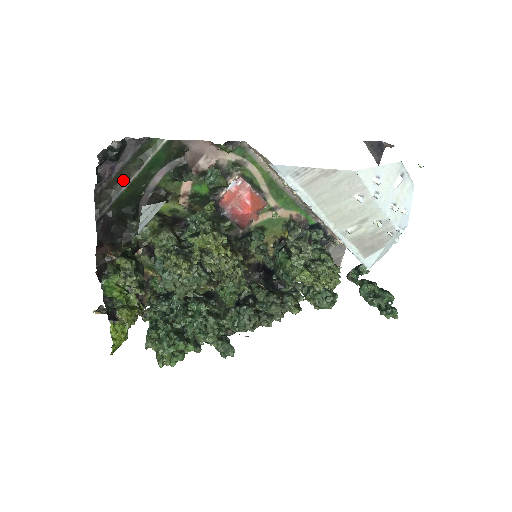
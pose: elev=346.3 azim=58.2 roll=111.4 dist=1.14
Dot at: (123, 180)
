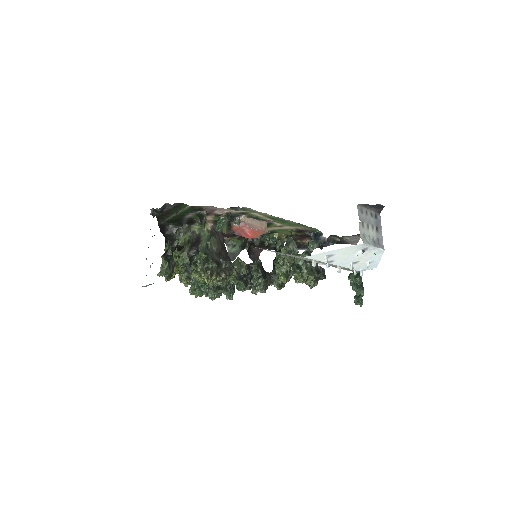
Dot at: (170, 214)
